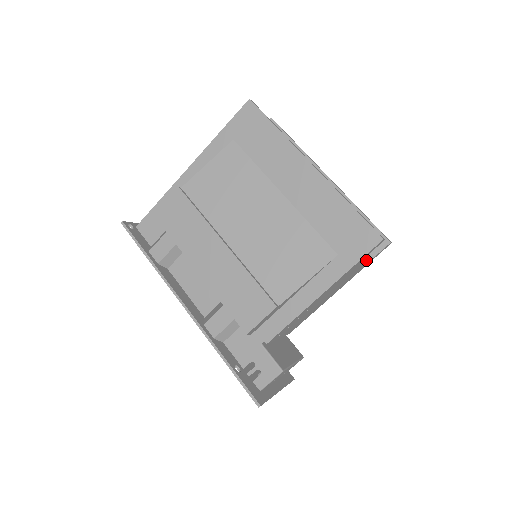
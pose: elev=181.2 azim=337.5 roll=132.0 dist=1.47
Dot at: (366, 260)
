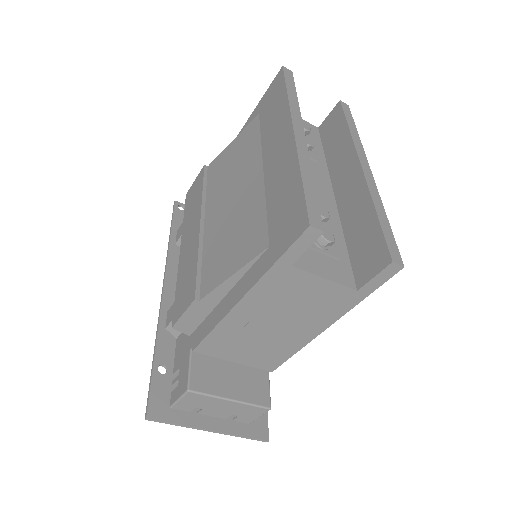
Dot at: (358, 285)
